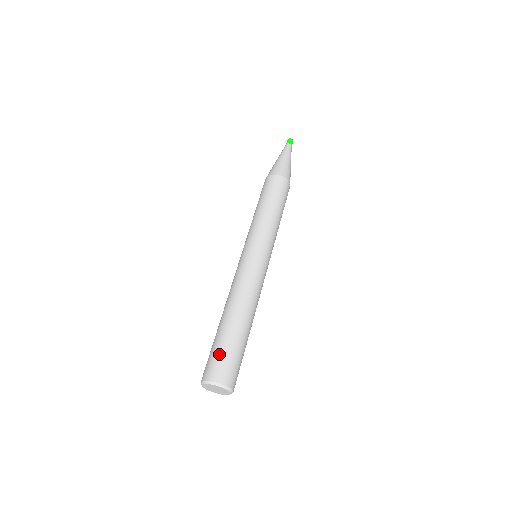
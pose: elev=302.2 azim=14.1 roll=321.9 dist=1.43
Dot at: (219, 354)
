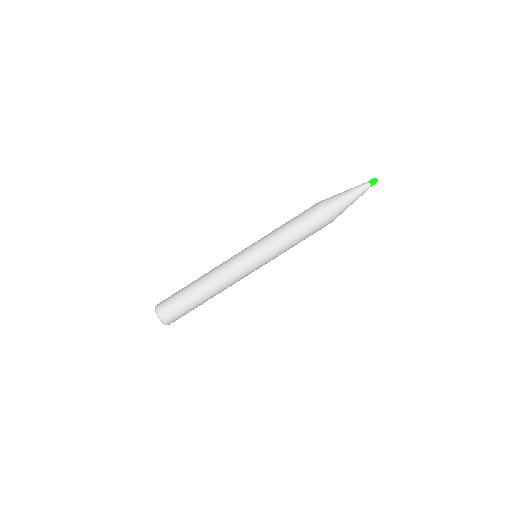
Dot at: (172, 297)
